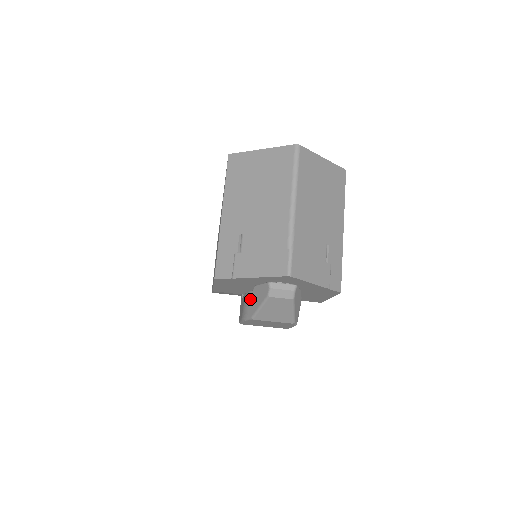
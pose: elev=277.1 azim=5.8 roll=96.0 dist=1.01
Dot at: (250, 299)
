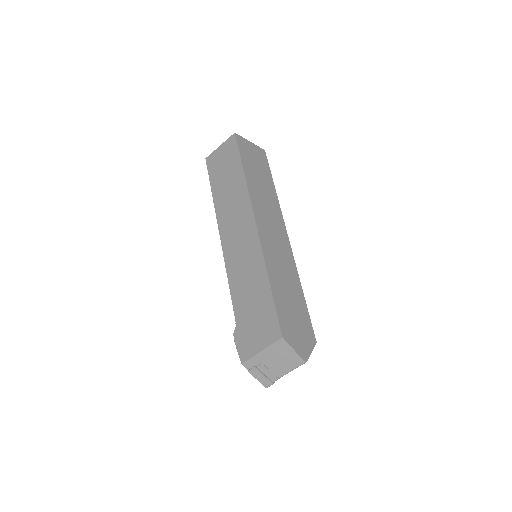
Dot at: occluded
